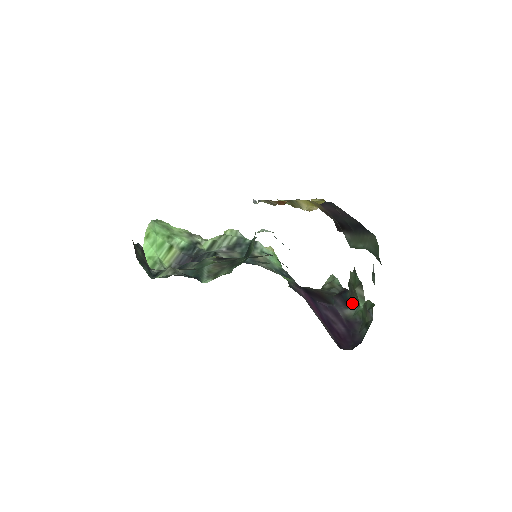
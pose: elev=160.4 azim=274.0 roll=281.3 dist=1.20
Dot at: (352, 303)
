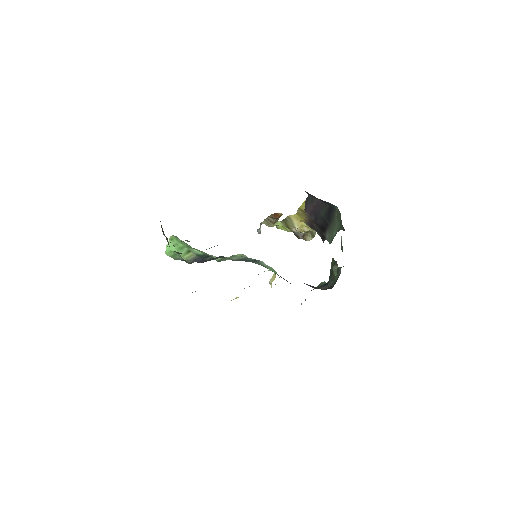
Dot at: (331, 281)
